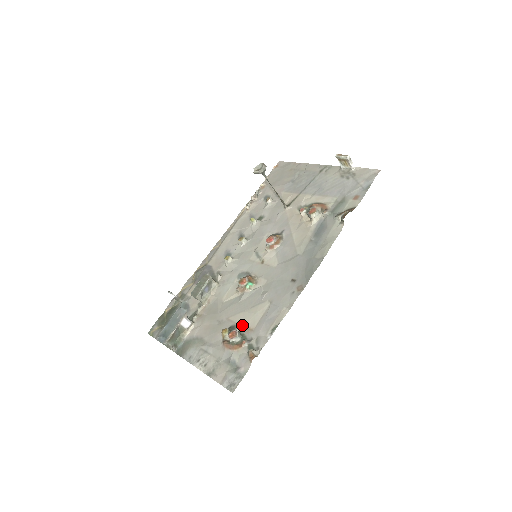
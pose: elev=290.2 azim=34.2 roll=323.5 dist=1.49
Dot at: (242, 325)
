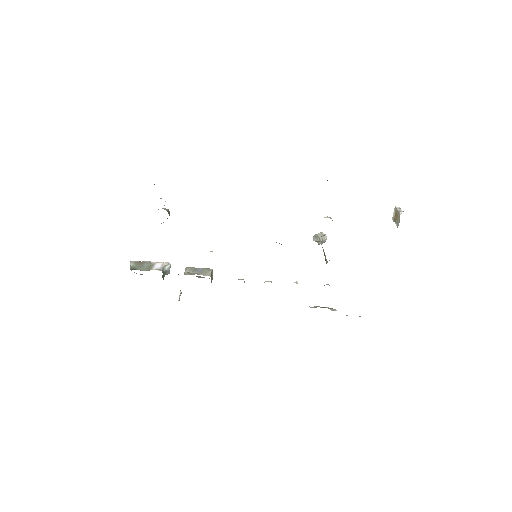
Dot at: occluded
